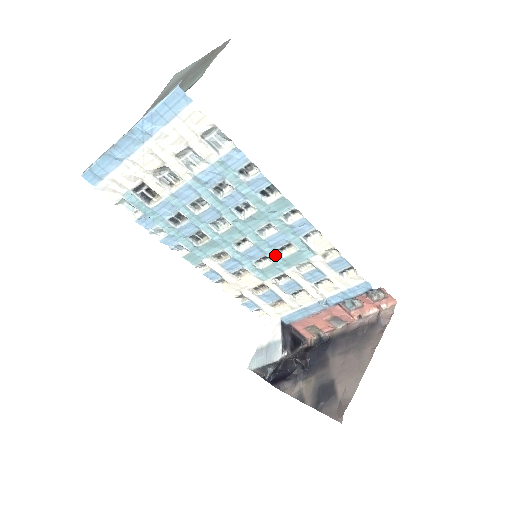
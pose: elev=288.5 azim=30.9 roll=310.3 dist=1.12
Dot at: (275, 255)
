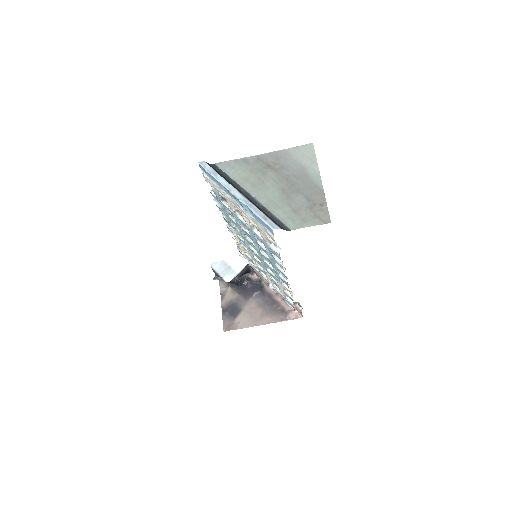
Dot at: (265, 265)
